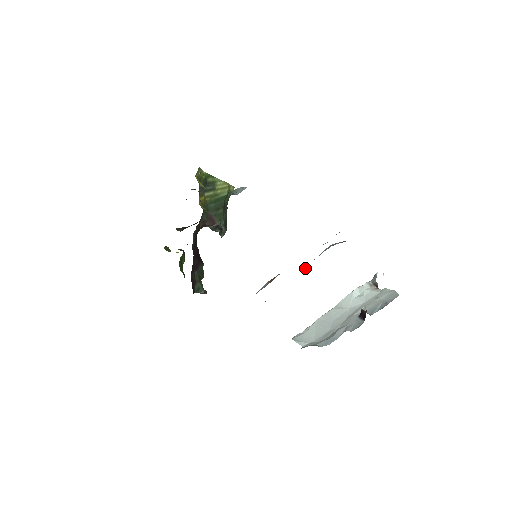
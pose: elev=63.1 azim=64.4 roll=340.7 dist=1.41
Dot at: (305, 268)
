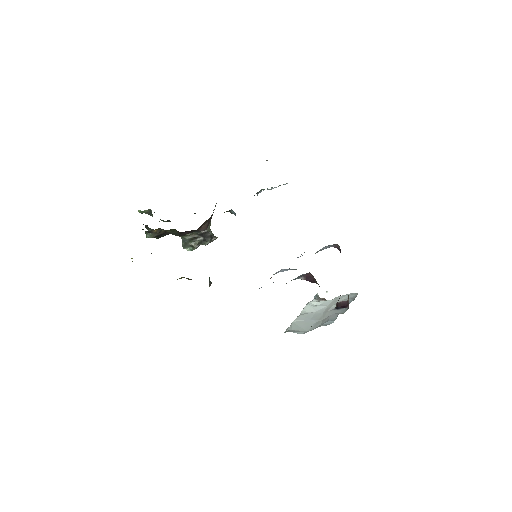
Dot at: occluded
